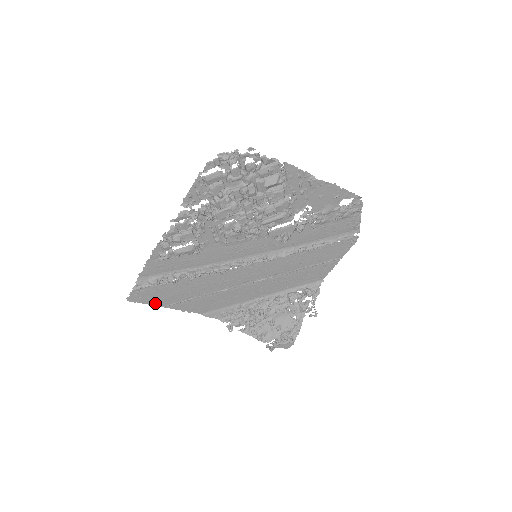
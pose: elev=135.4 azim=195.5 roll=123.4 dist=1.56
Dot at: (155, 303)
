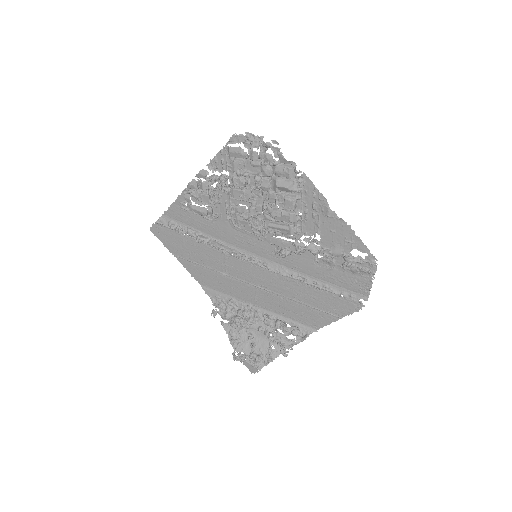
Dot at: (169, 247)
